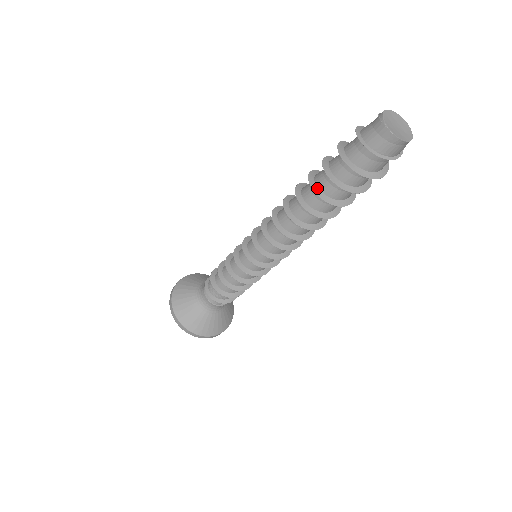
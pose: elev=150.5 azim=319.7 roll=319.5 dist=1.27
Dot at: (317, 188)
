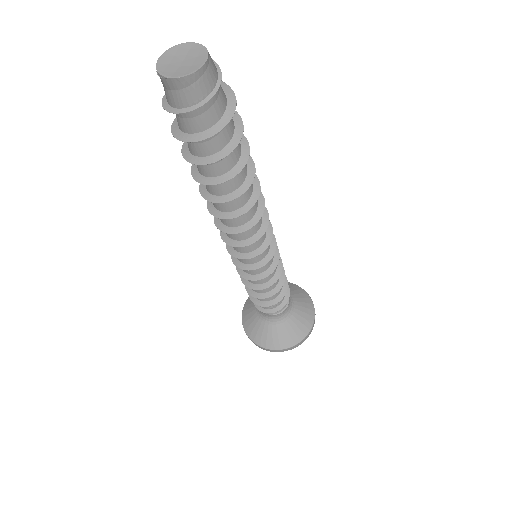
Dot at: (204, 178)
